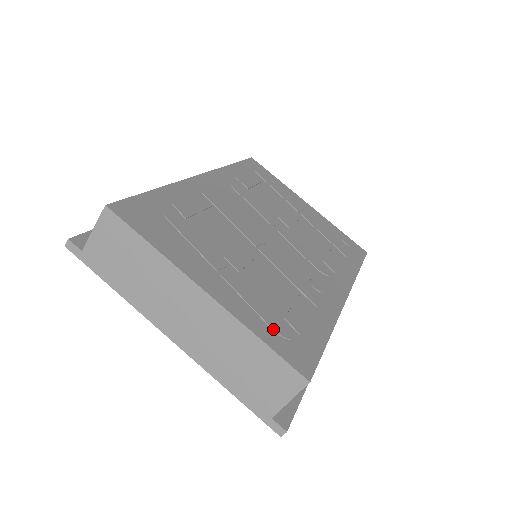
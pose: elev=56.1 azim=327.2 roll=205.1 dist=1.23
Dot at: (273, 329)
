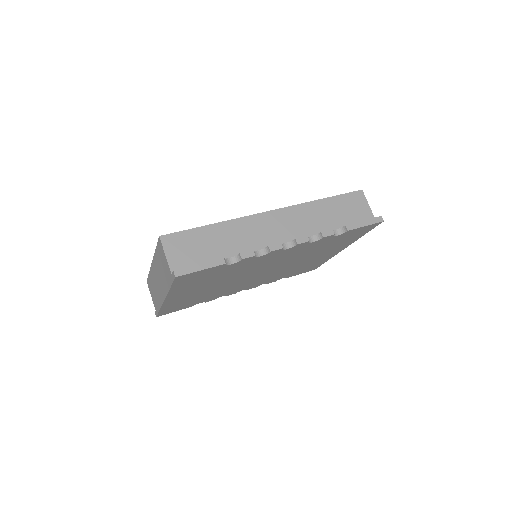
Dot at: occluded
